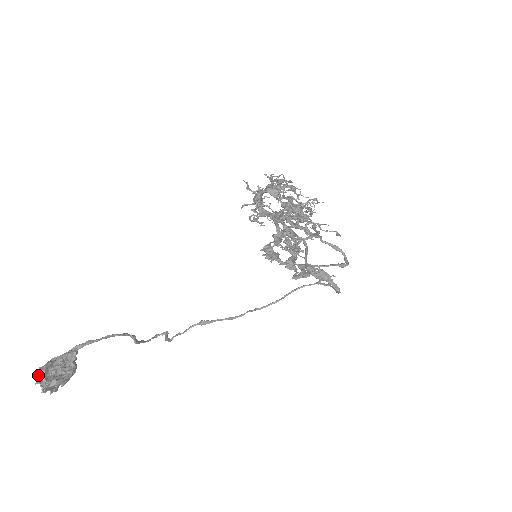
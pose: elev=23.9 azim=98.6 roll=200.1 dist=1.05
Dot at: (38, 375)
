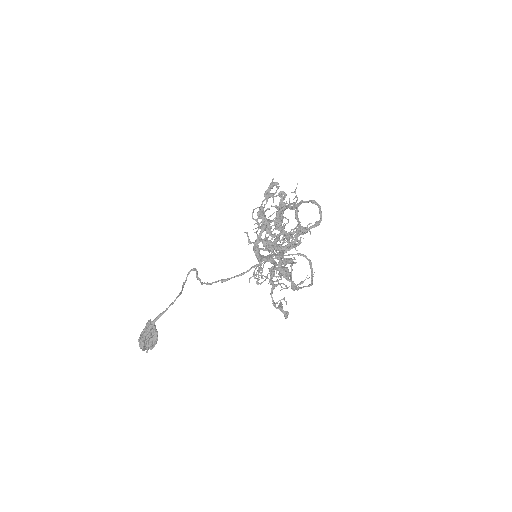
Dot at: (141, 346)
